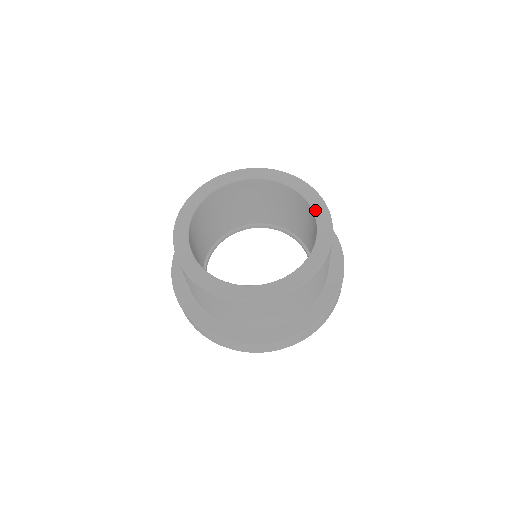
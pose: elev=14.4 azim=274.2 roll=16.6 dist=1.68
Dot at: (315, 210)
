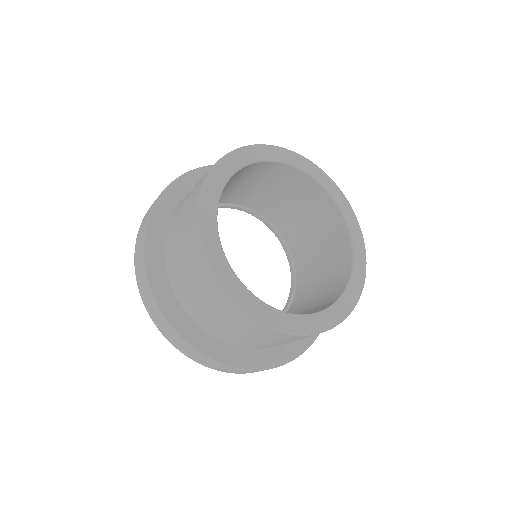
Dot at: (323, 184)
